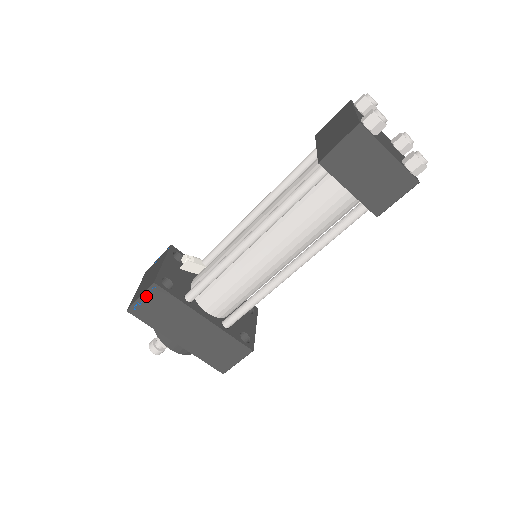
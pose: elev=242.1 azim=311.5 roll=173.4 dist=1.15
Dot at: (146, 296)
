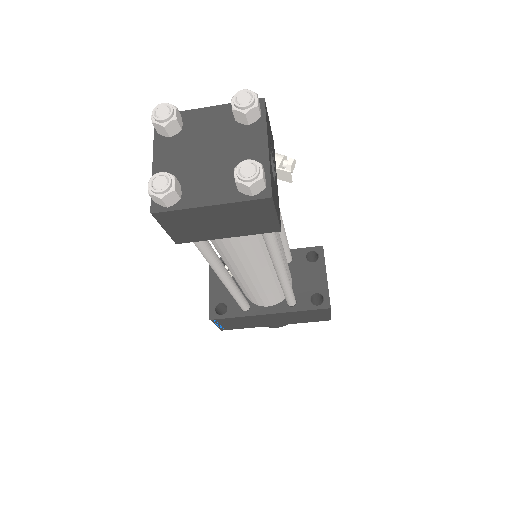
Dot at: (218, 324)
